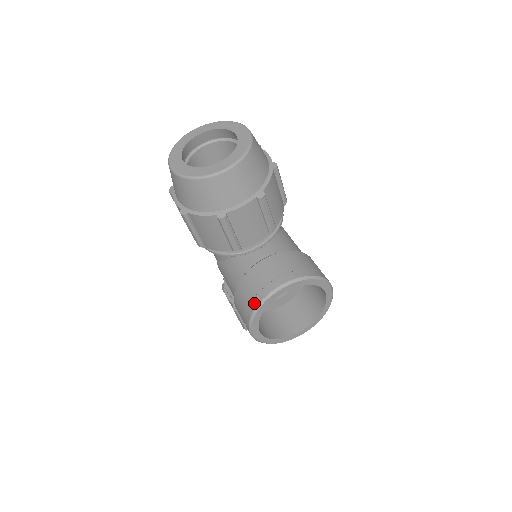
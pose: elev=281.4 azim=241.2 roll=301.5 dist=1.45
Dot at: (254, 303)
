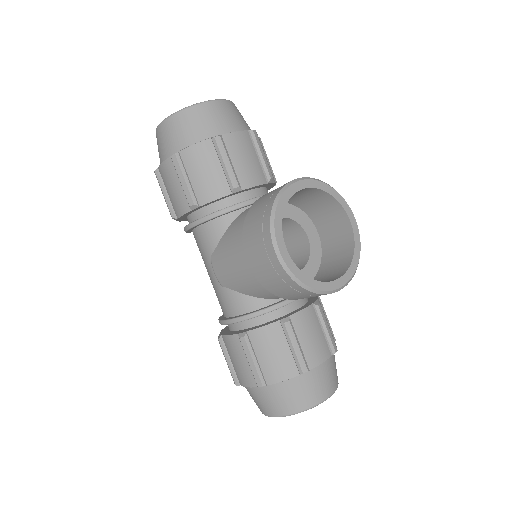
Dot at: (270, 201)
